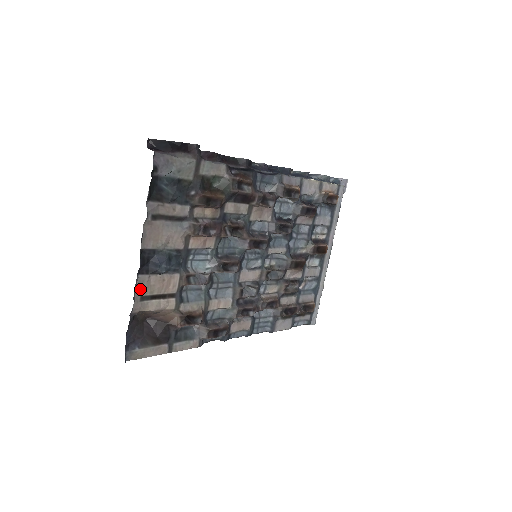
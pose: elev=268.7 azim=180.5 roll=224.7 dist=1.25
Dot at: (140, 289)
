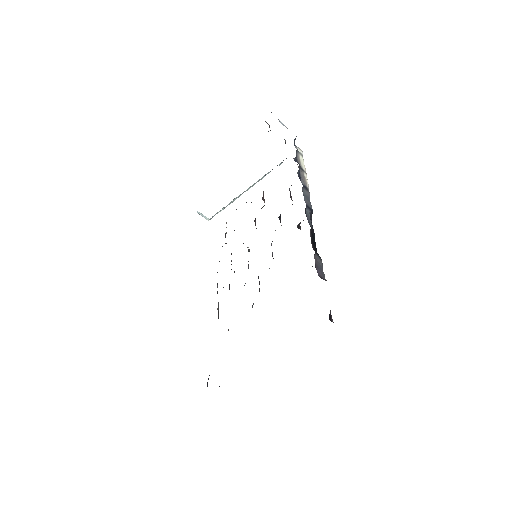
Dot at: occluded
